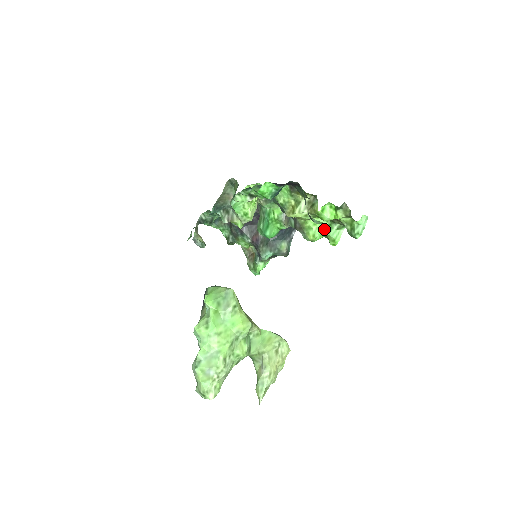
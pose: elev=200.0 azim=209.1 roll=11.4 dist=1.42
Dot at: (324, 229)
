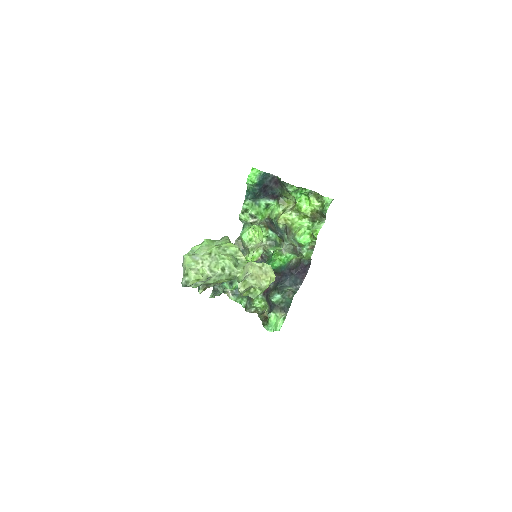
Dot at: (308, 228)
